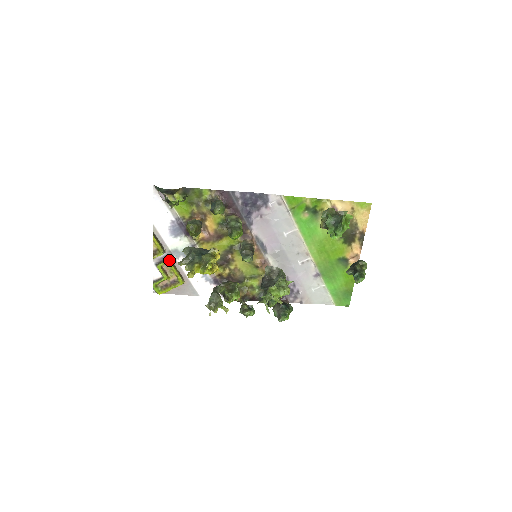
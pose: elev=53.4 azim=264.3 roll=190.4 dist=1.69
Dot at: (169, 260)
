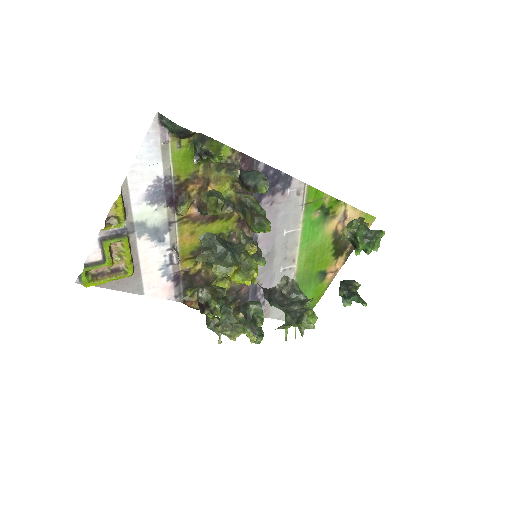
Dot at: (127, 237)
